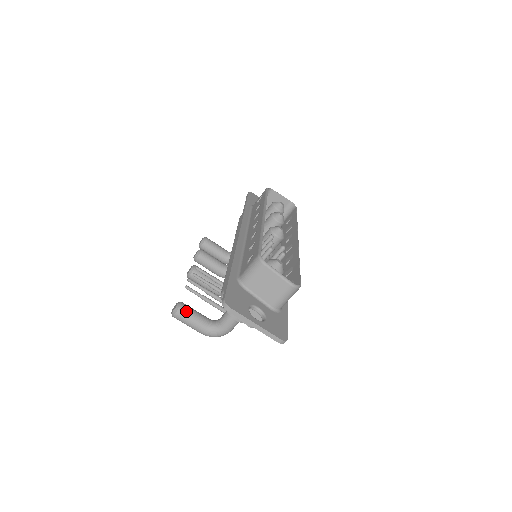
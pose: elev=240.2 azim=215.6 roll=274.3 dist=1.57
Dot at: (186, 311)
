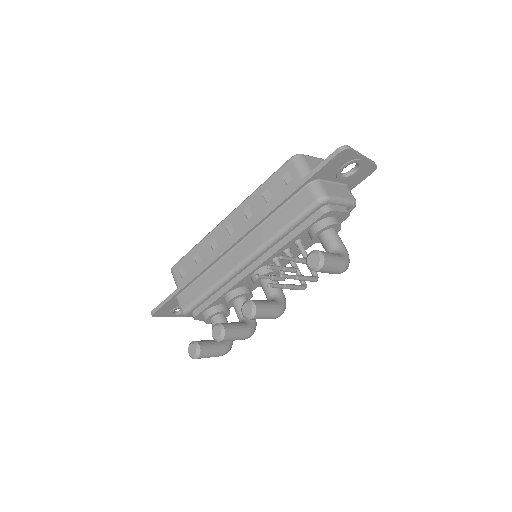
Dot at: occluded
